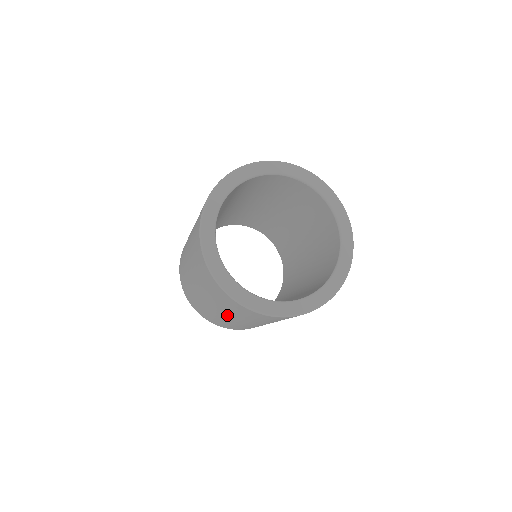
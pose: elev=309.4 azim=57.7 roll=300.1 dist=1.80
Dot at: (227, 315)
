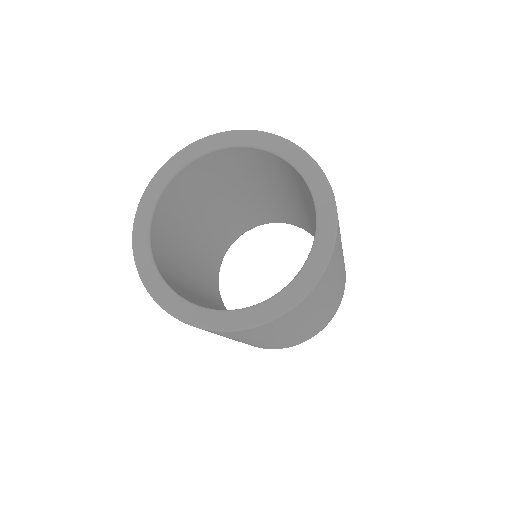
Dot at: (255, 341)
